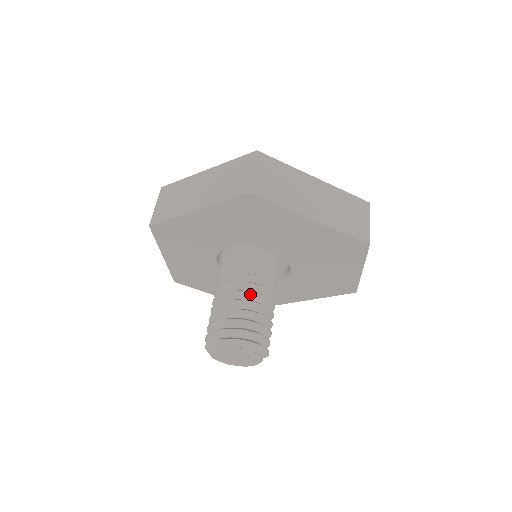
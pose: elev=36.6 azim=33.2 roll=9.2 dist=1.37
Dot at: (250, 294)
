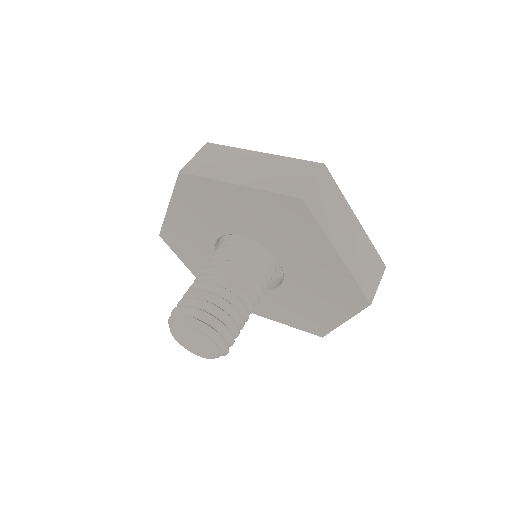
Dot at: (240, 290)
